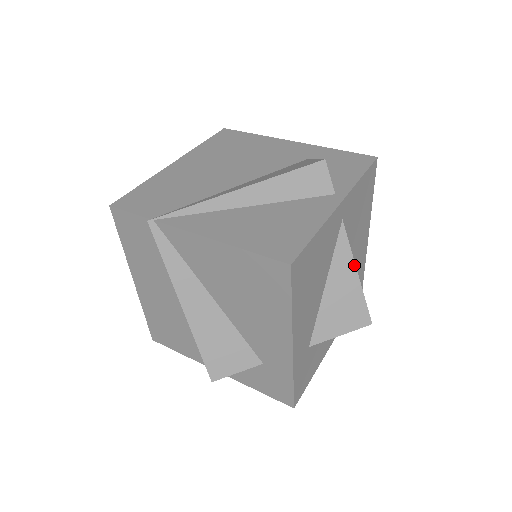
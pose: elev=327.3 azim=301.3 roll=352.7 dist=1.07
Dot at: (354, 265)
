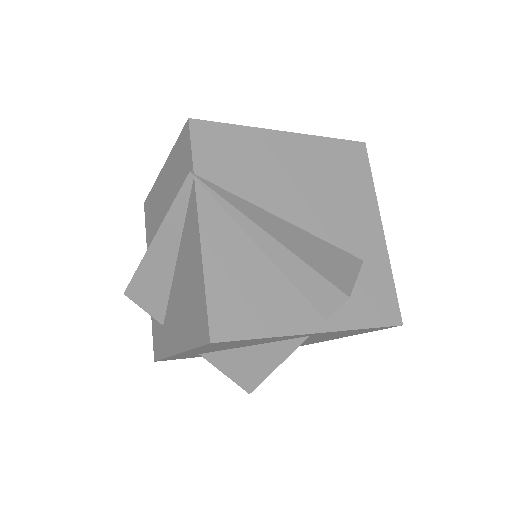
Dot at: (281, 361)
